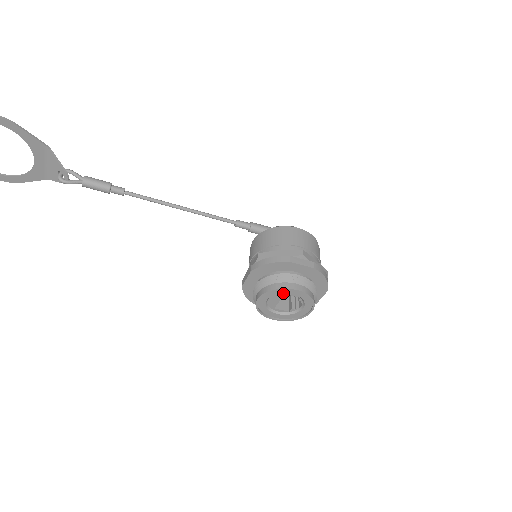
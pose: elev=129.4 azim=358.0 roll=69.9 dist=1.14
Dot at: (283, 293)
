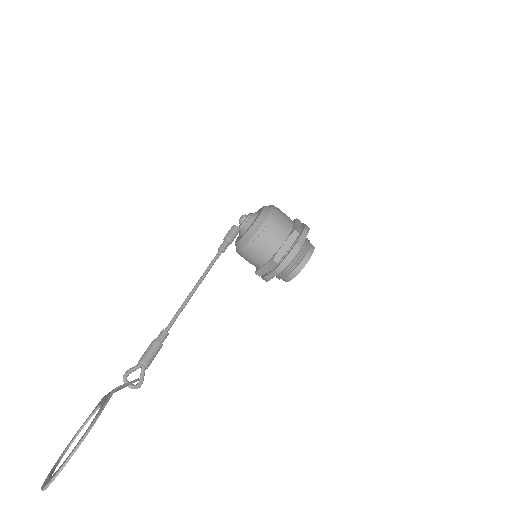
Dot at: occluded
